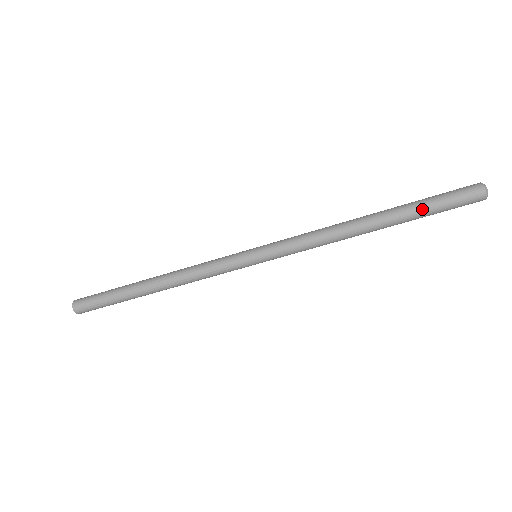
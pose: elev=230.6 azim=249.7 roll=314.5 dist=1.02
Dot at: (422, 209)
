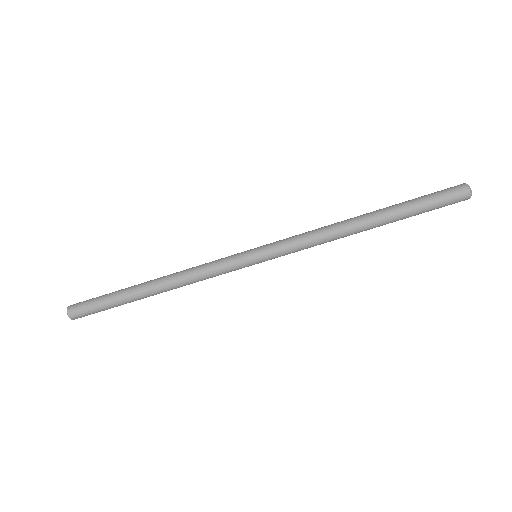
Dot at: (413, 207)
